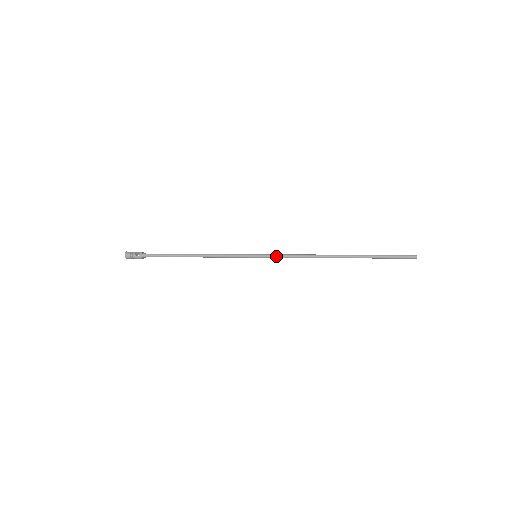
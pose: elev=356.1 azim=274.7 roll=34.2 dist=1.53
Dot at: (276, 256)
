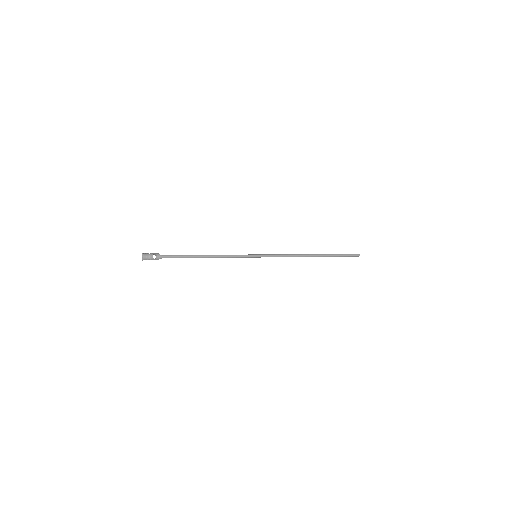
Dot at: (272, 256)
